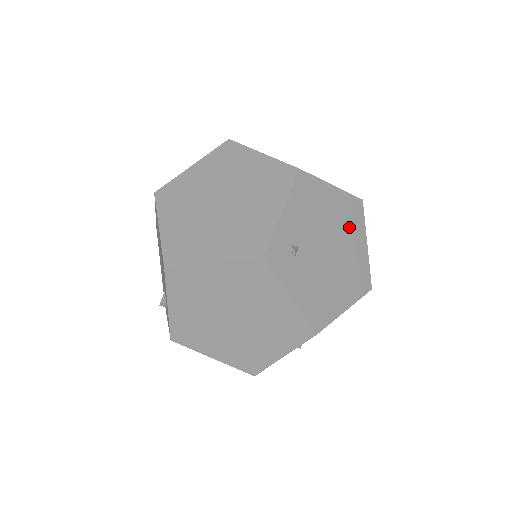
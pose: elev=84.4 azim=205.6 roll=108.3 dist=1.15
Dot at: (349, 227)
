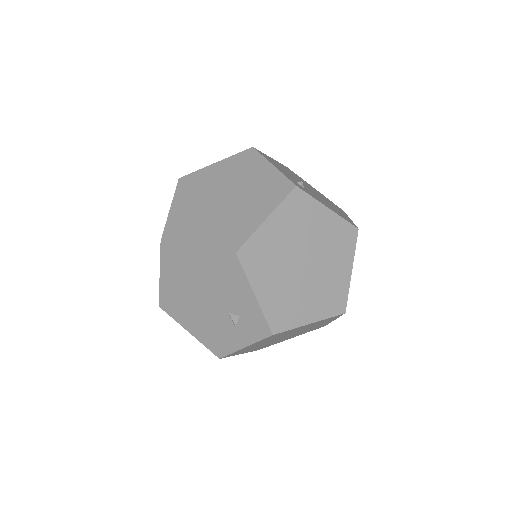
Dot at: (300, 179)
